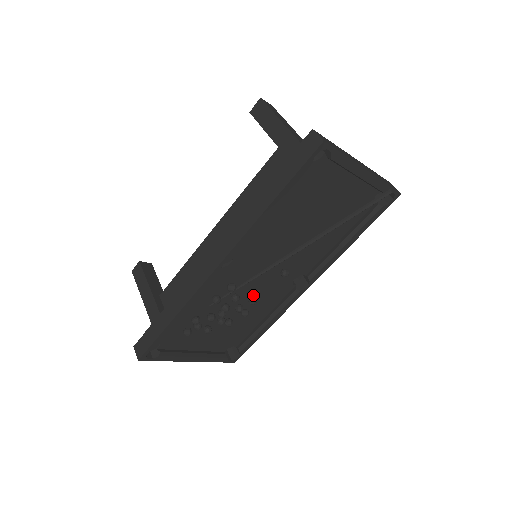
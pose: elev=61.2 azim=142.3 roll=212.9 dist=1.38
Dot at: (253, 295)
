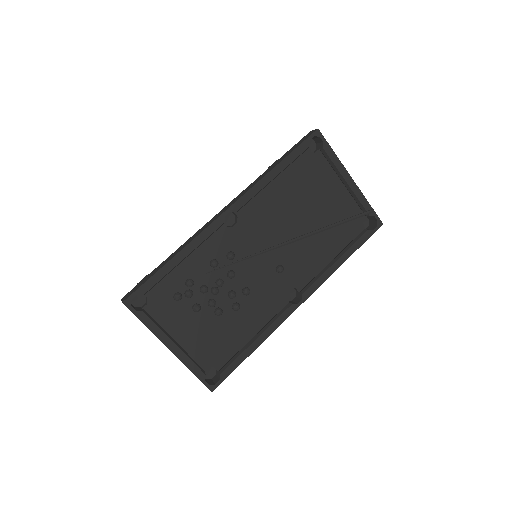
Dot at: occluded
